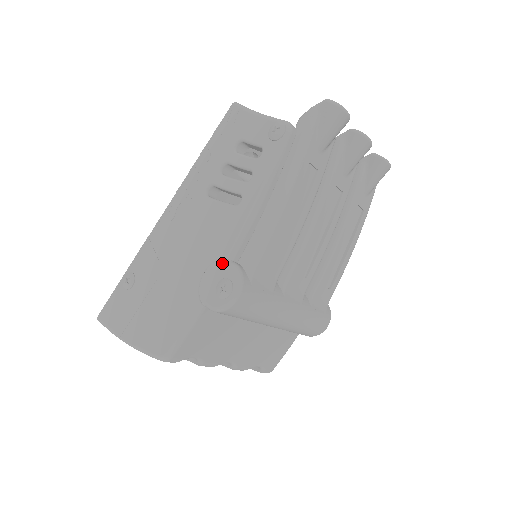
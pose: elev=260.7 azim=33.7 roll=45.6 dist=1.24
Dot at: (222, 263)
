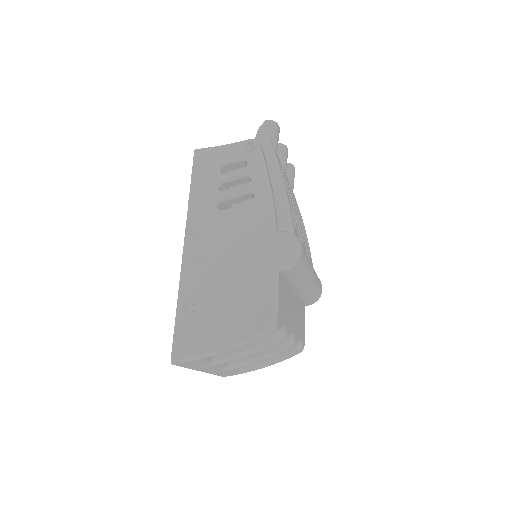
Dot at: (271, 237)
